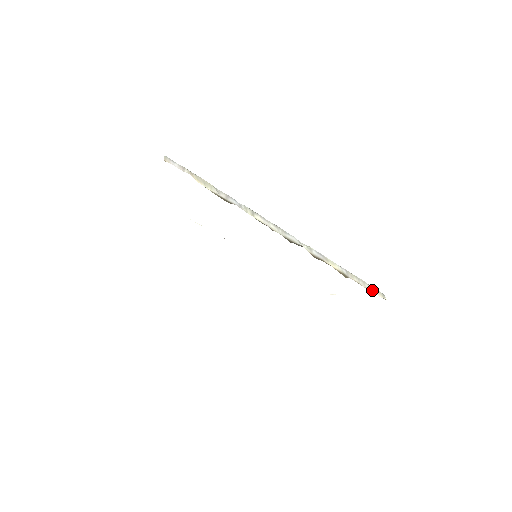
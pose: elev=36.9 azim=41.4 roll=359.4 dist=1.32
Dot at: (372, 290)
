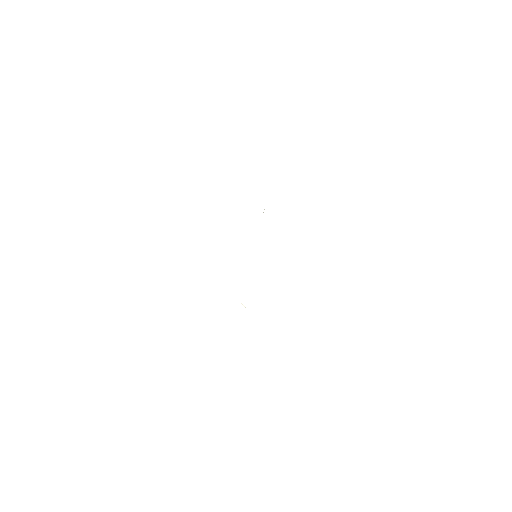
Dot at: occluded
